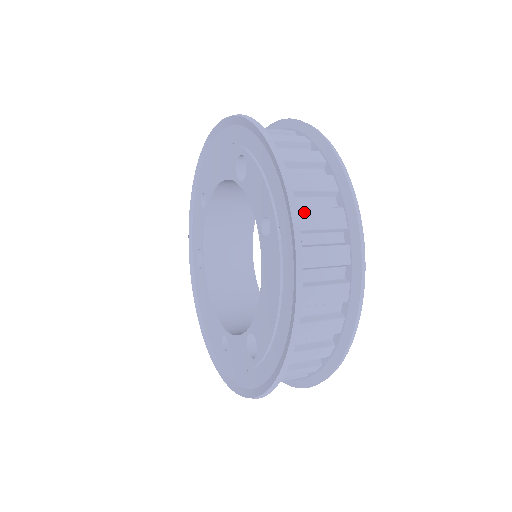
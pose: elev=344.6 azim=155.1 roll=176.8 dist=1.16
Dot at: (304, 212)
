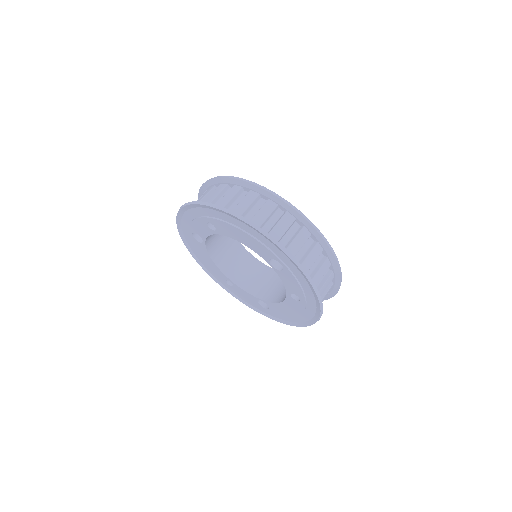
Dot at: (206, 201)
